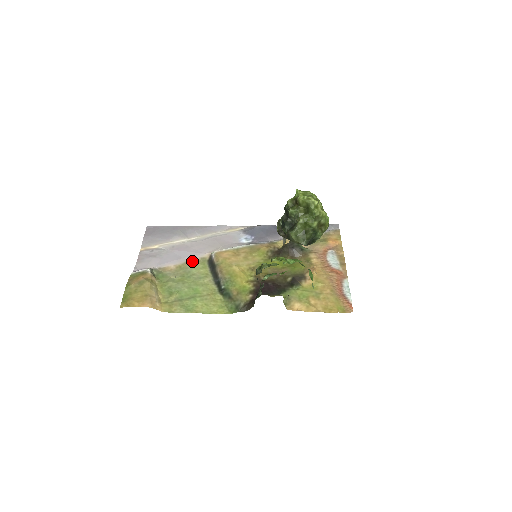
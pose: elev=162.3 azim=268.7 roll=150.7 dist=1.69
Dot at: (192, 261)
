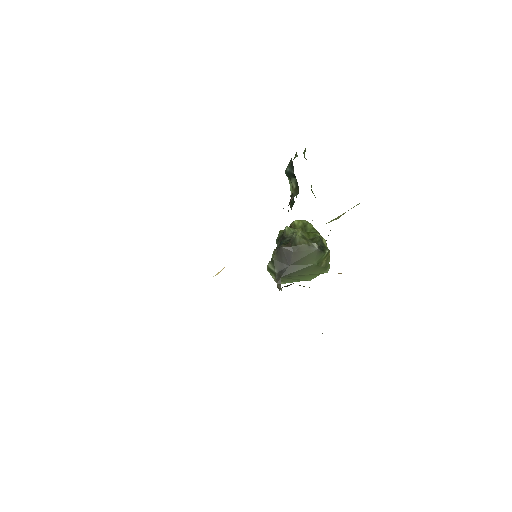
Dot at: occluded
